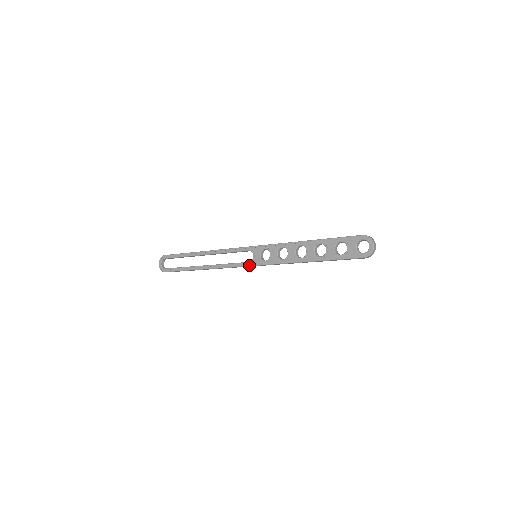
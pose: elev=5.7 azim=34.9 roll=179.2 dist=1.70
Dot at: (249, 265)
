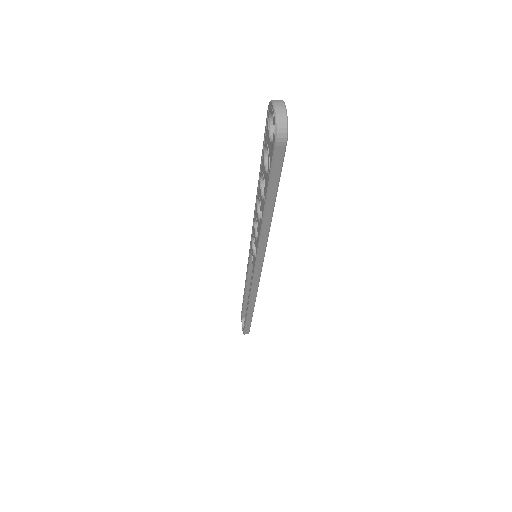
Dot at: (253, 274)
